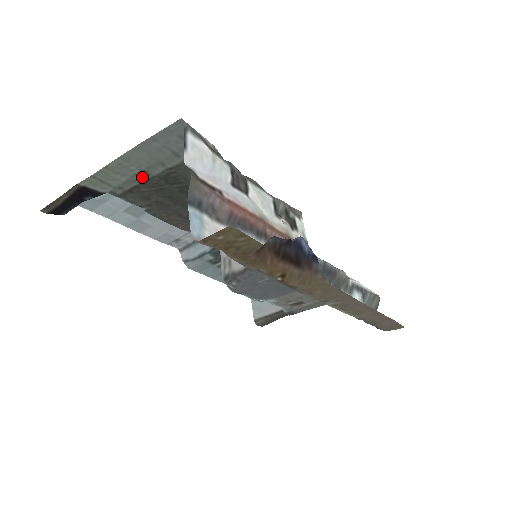
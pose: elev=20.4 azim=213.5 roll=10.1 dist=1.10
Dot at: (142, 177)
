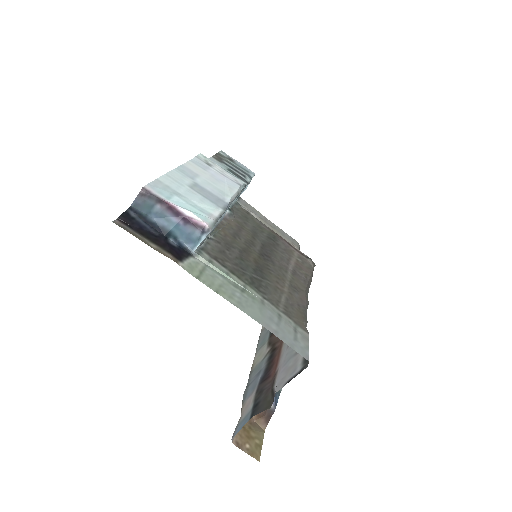
Dot at: (237, 280)
